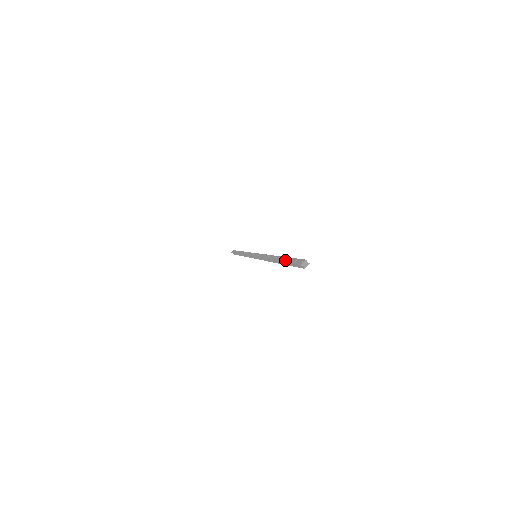
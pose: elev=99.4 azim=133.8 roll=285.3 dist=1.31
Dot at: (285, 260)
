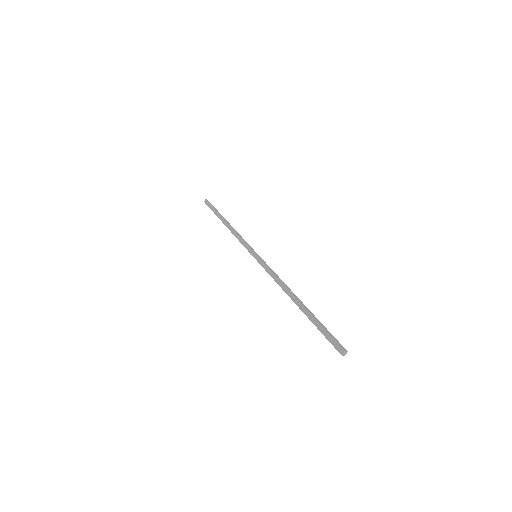
Dot at: (314, 323)
